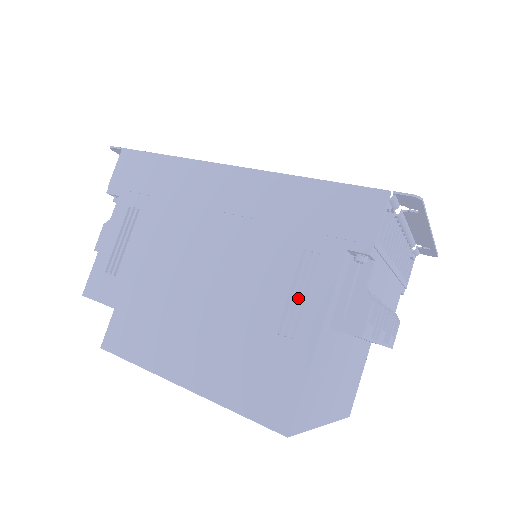
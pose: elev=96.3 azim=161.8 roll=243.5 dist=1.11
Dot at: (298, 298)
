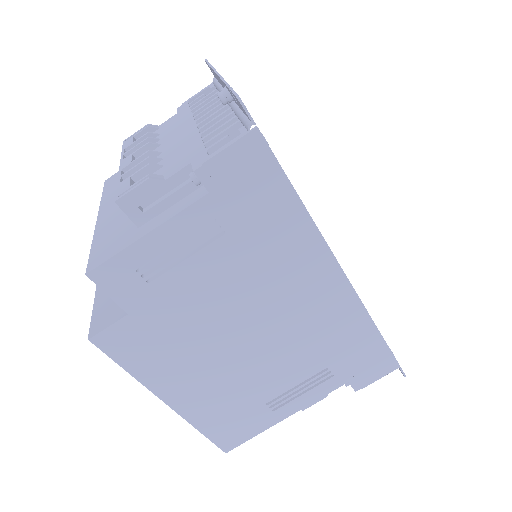
Dot at: occluded
